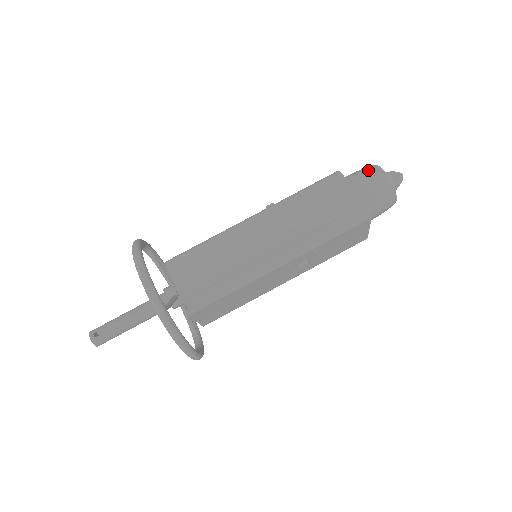
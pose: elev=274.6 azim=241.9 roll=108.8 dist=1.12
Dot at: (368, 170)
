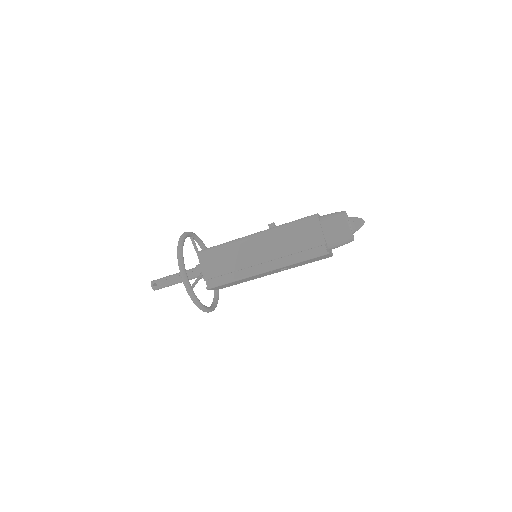
Dot at: (338, 218)
